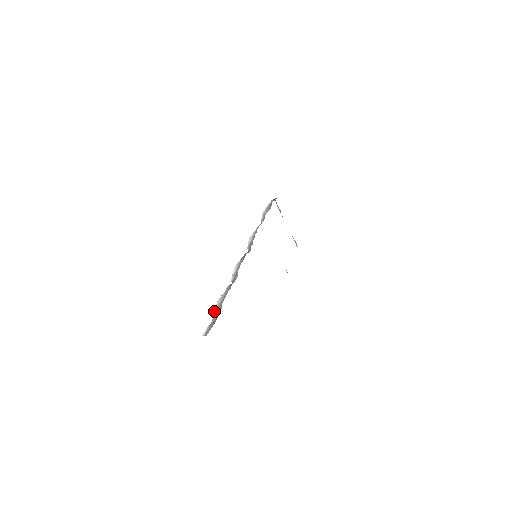
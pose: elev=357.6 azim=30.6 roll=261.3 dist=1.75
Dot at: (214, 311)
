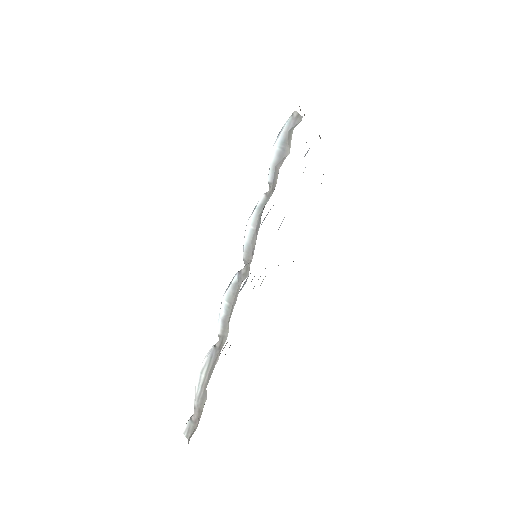
Dot at: (195, 391)
